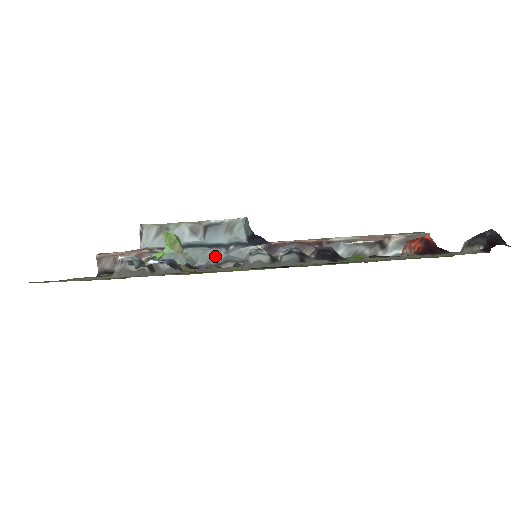
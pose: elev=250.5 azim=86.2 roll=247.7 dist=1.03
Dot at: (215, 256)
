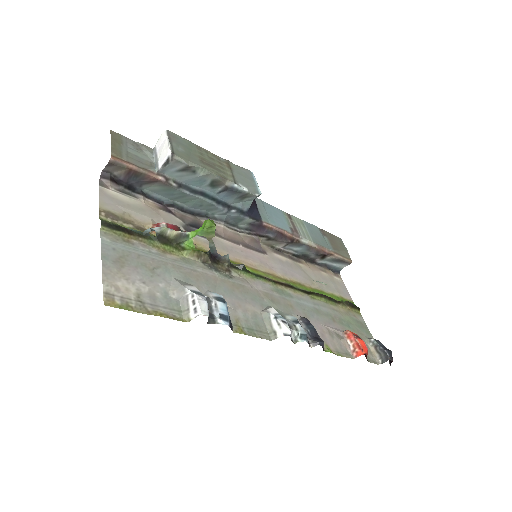
Dot at: (216, 211)
